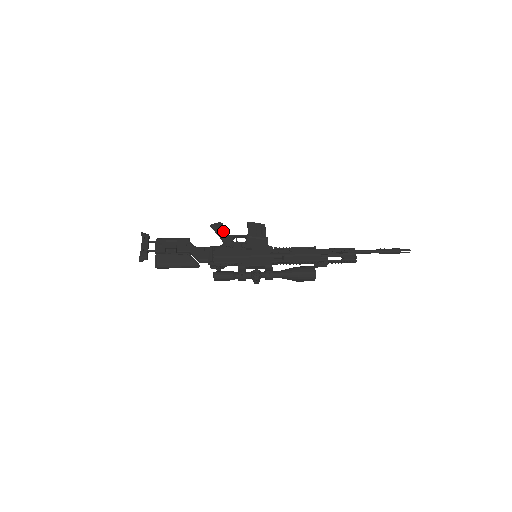
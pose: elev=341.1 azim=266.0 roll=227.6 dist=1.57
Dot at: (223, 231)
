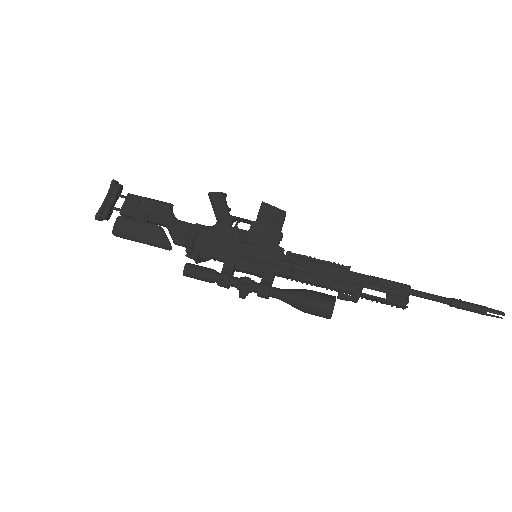
Dot at: (222, 206)
